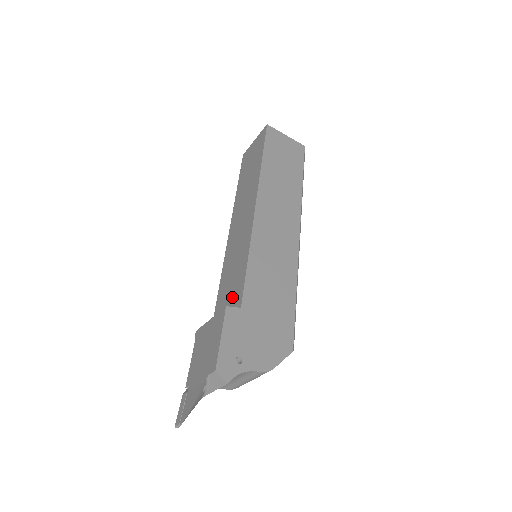
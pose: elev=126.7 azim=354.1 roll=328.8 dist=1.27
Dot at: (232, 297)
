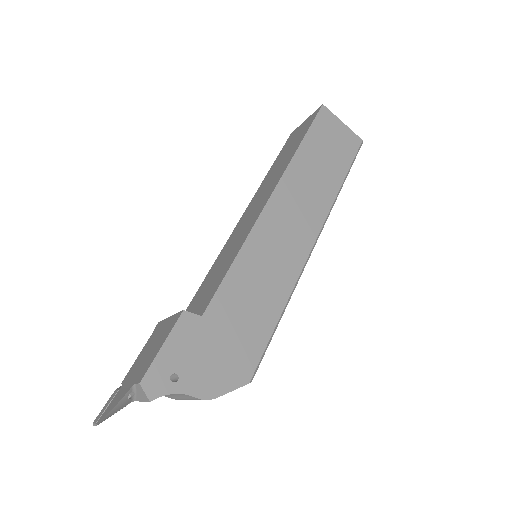
Dot at: (204, 298)
